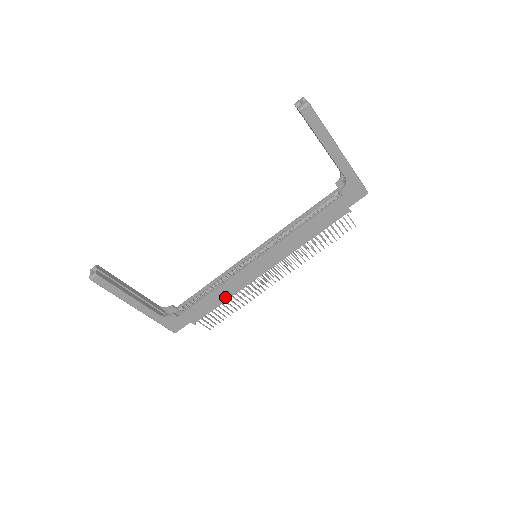
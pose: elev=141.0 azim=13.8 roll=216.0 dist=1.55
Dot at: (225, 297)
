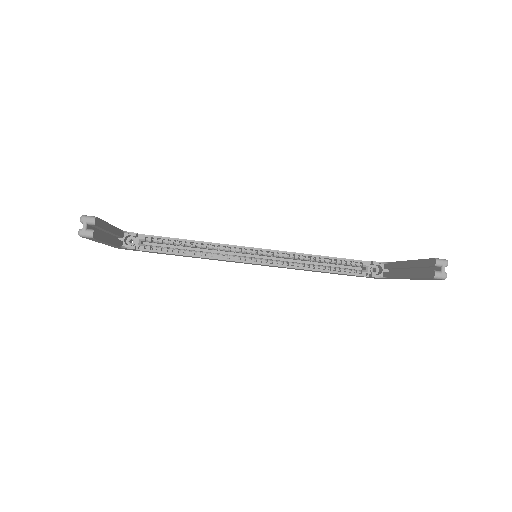
Dot at: occluded
